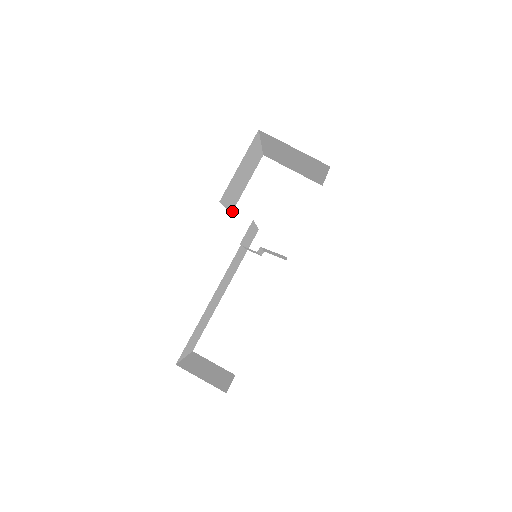
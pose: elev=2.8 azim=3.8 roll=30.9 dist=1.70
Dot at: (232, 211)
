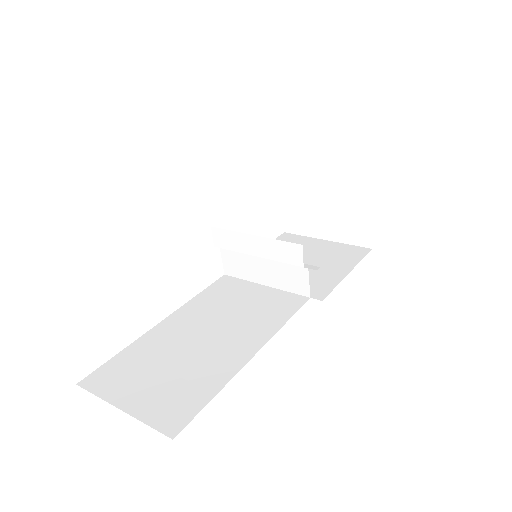
Dot at: occluded
